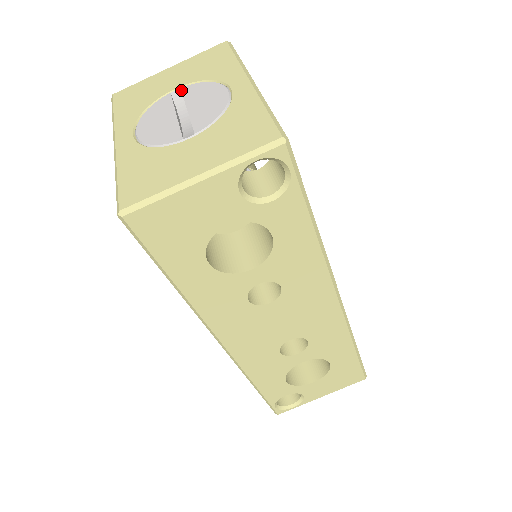
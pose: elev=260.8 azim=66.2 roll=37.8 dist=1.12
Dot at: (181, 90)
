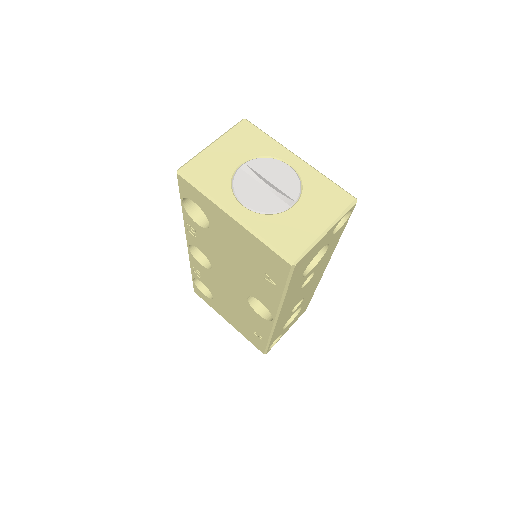
Dot at: (248, 165)
